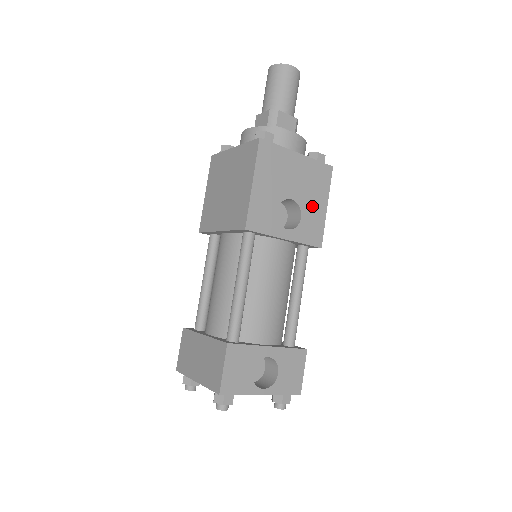
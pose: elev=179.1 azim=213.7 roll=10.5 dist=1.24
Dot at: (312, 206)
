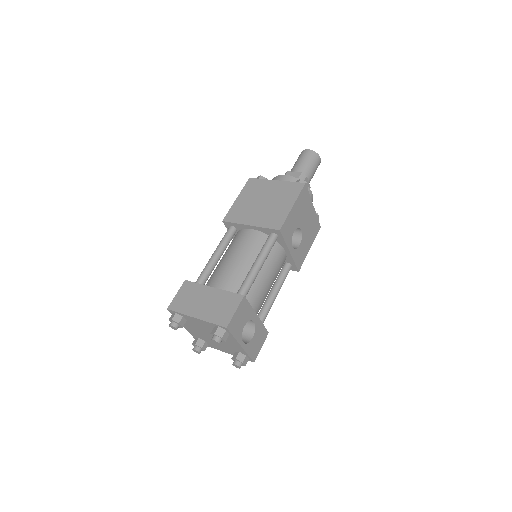
Dot at: (306, 242)
